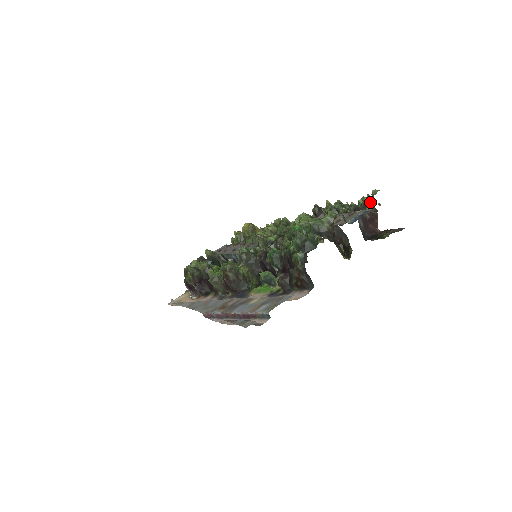
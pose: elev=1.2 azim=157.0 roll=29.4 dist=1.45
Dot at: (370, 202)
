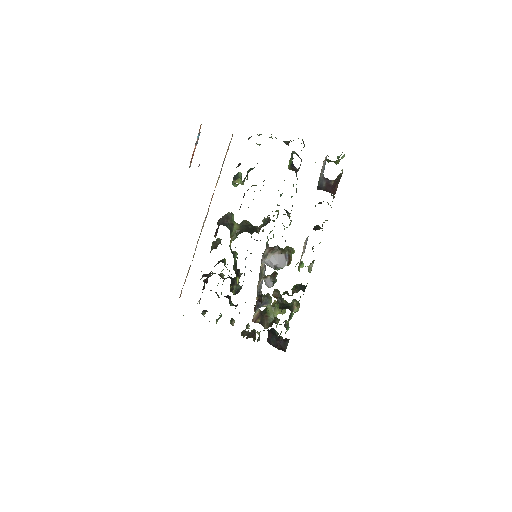
Dot at: (340, 176)
